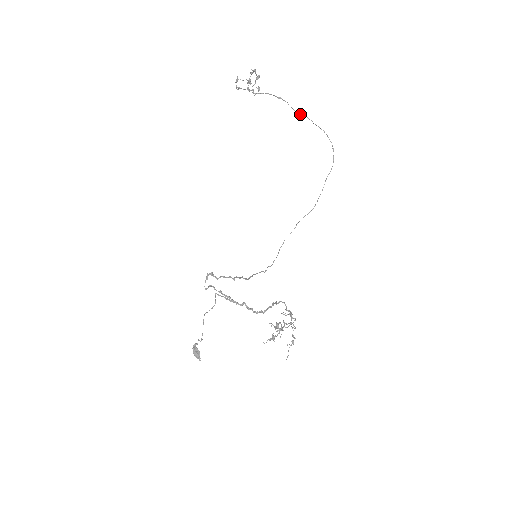
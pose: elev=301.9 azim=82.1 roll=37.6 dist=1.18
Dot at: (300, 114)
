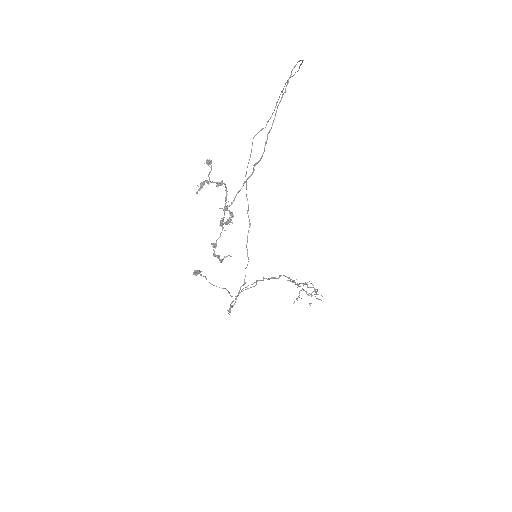
Dot at: (274, 119)
